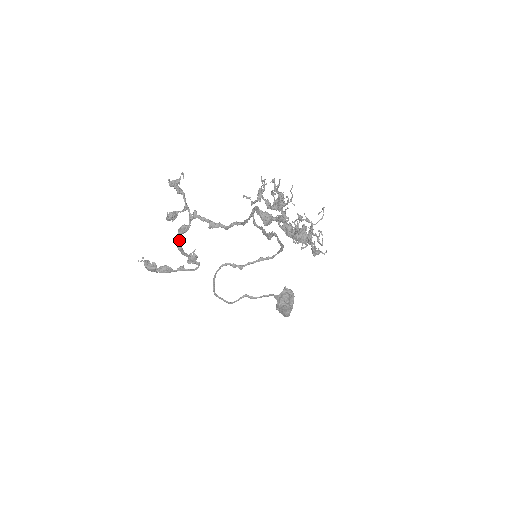
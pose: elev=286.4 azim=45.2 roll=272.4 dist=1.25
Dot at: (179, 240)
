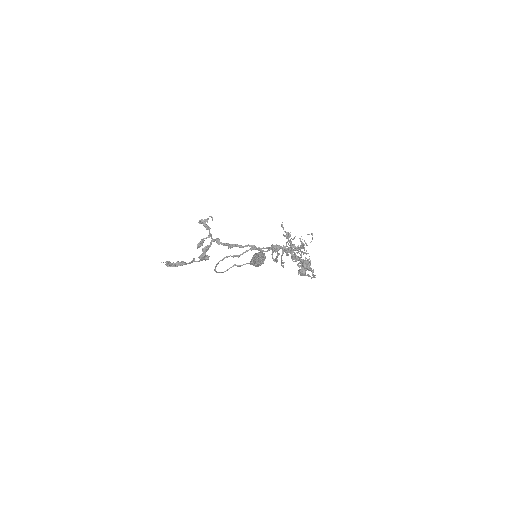
Dot at: (203, 256)
